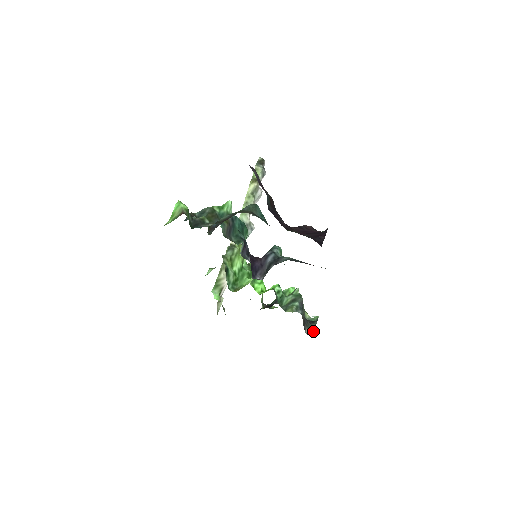
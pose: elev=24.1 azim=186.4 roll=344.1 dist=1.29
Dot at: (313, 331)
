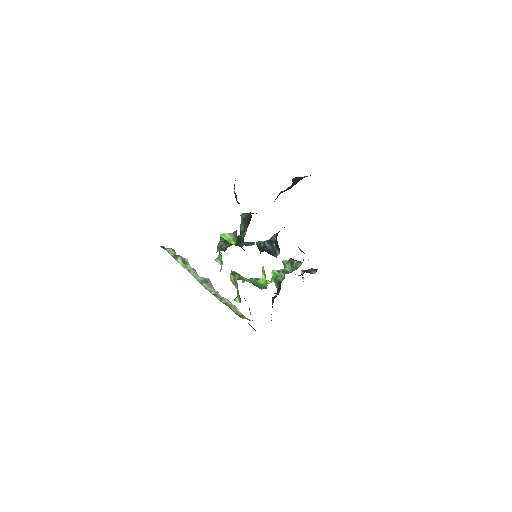
Dot at: (315, 270)
